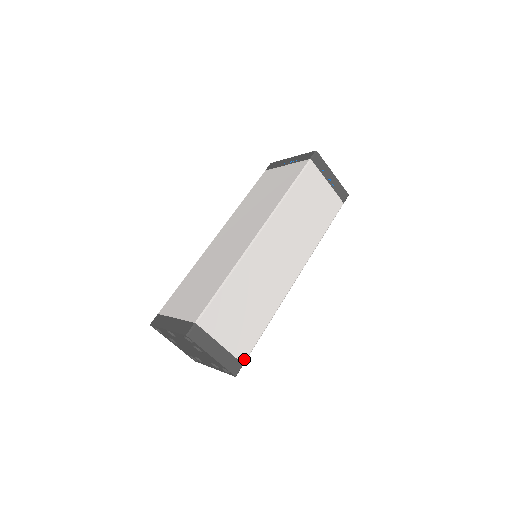
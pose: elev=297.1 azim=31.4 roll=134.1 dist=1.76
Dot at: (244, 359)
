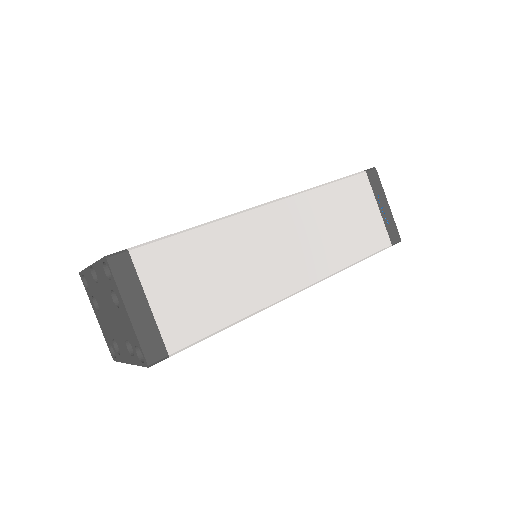
Dot at: (174, 349)
